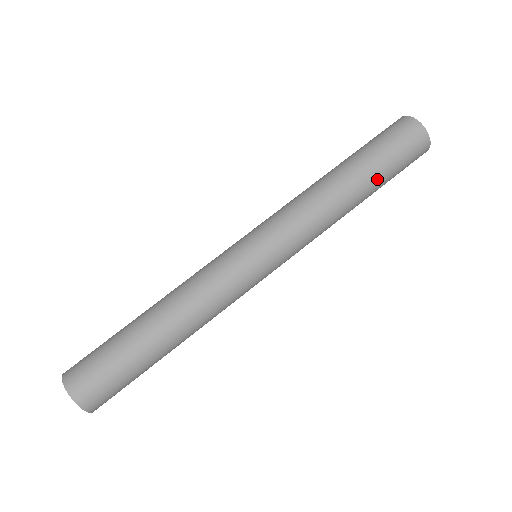
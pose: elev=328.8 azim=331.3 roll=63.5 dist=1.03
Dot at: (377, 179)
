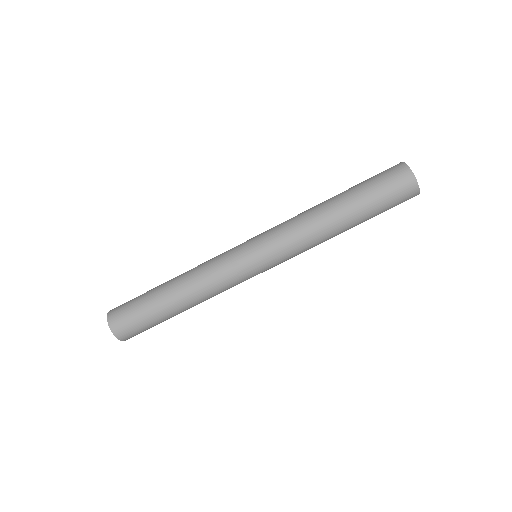
Dot at: (358, 203)
